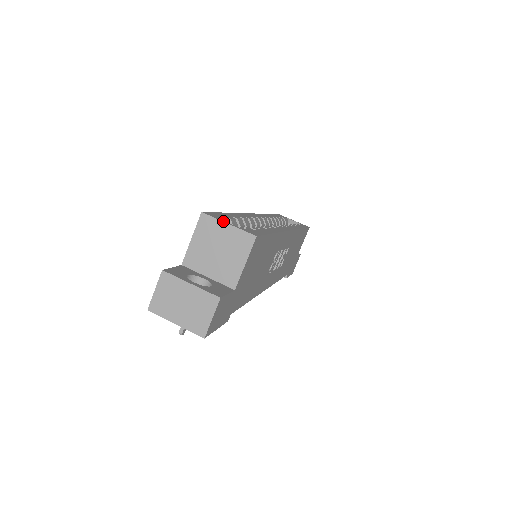
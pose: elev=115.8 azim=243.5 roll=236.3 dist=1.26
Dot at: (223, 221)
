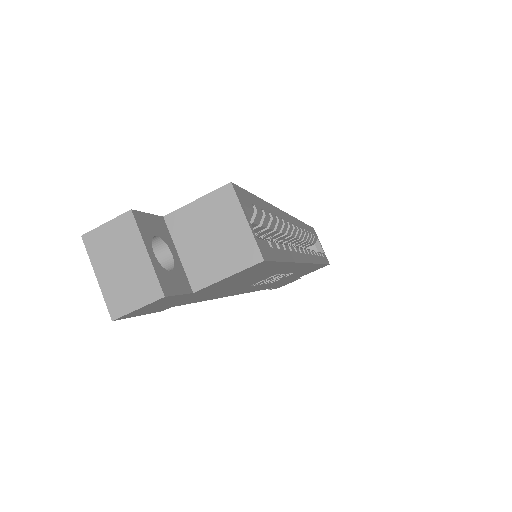
Dot at: (244, 212)
